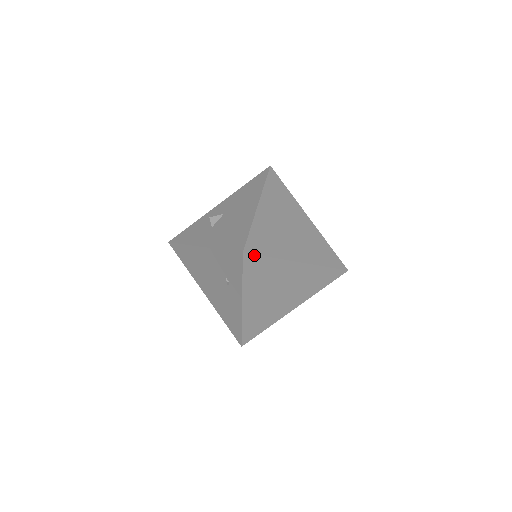
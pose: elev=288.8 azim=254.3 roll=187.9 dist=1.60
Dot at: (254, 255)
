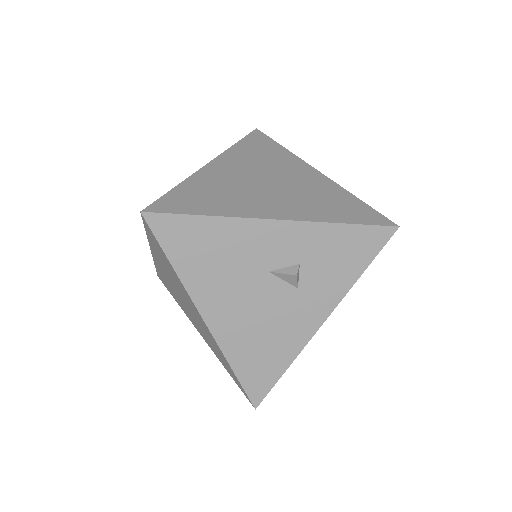
Dot at: (266, 136)
